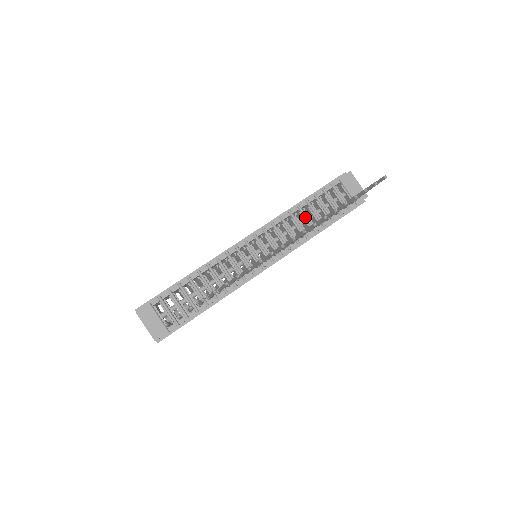
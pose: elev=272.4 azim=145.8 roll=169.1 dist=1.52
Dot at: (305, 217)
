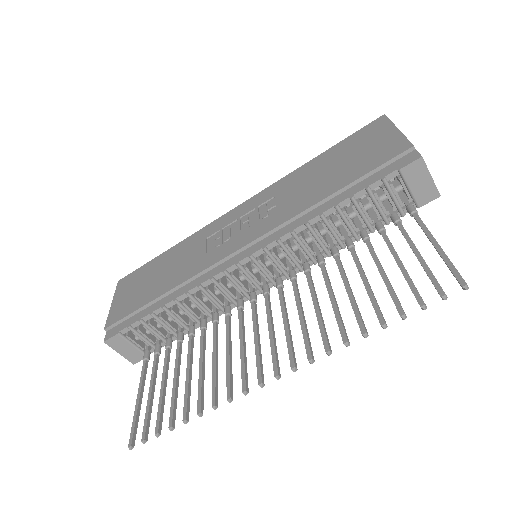
Dot at: (330, 231)
